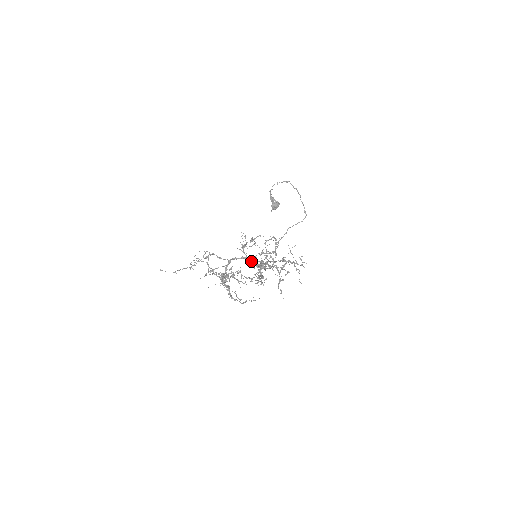
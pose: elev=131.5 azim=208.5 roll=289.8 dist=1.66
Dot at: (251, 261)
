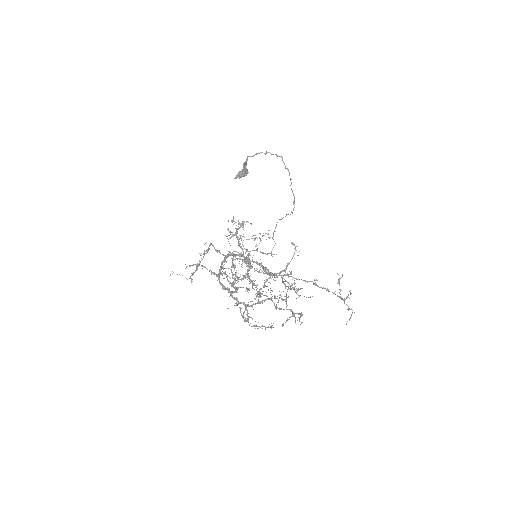
Dot at: (245, 259)
